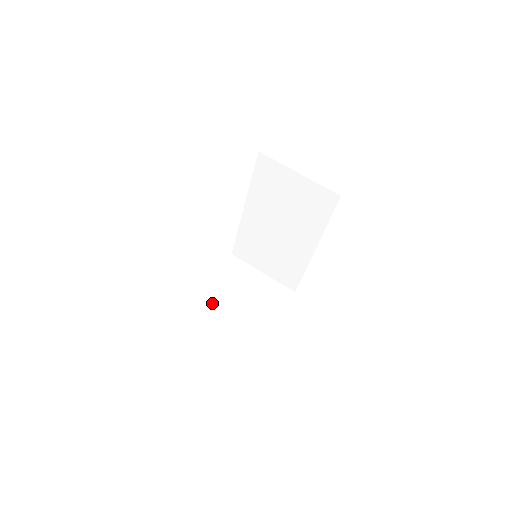
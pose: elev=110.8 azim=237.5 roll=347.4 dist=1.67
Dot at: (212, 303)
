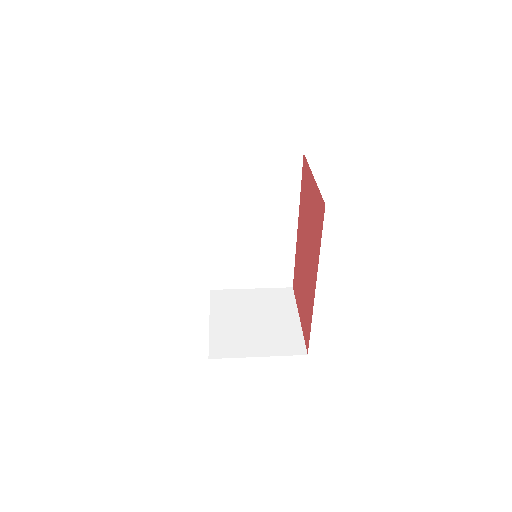
Dot at: (232, 339)
